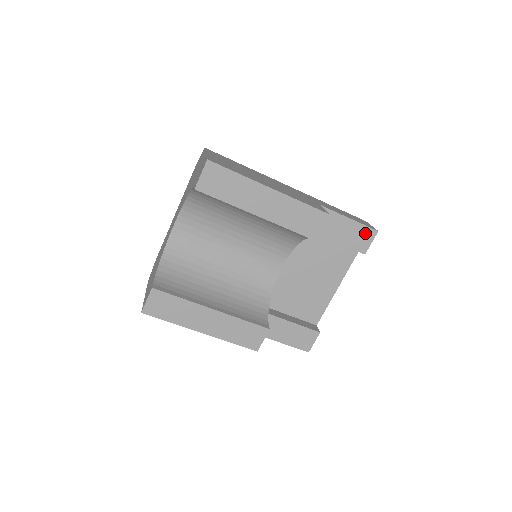
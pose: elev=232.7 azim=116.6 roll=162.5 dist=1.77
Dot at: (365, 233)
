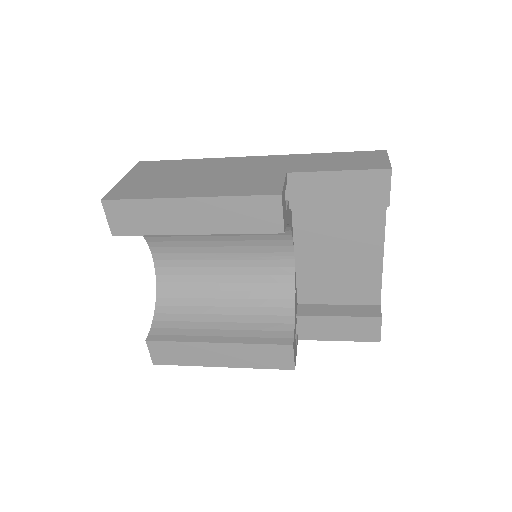
Dot at: (372, 179)
